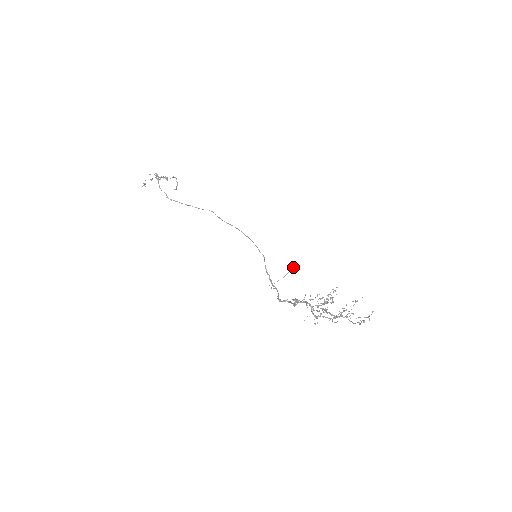
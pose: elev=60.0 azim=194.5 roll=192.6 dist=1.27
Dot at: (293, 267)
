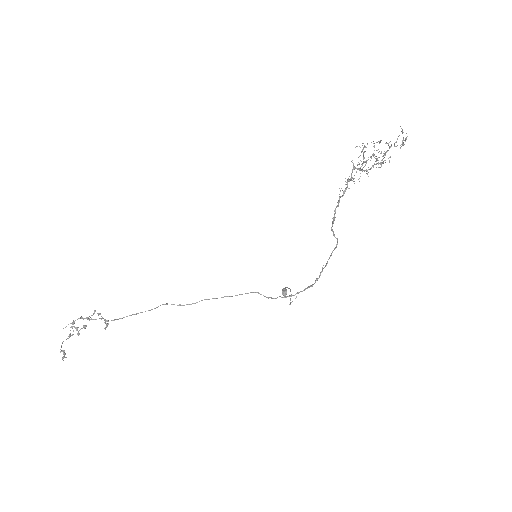
Dot at: (286, 291)
